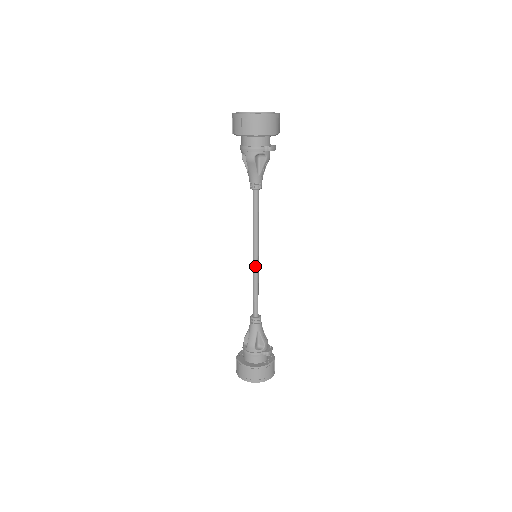
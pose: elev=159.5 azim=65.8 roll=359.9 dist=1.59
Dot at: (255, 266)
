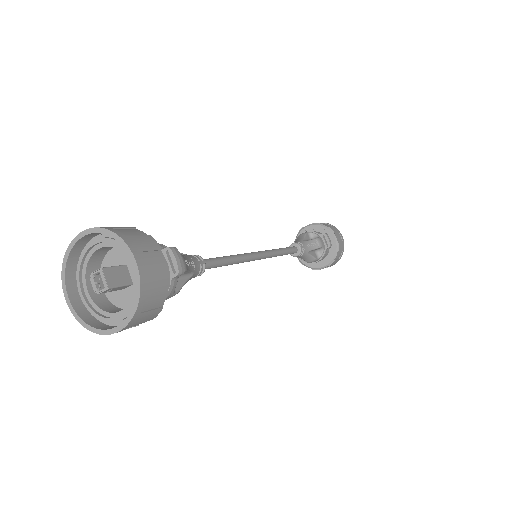
Dot at: (248, 253)
